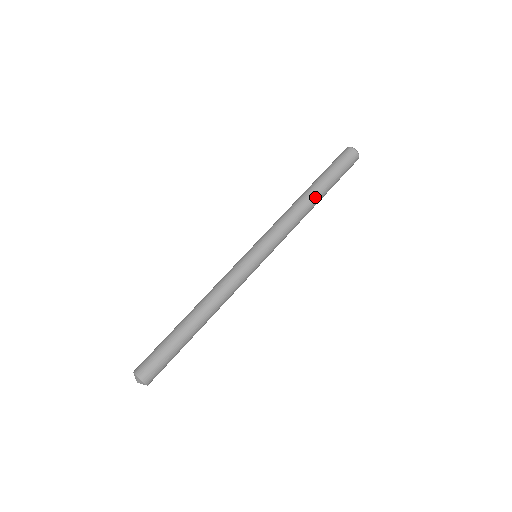
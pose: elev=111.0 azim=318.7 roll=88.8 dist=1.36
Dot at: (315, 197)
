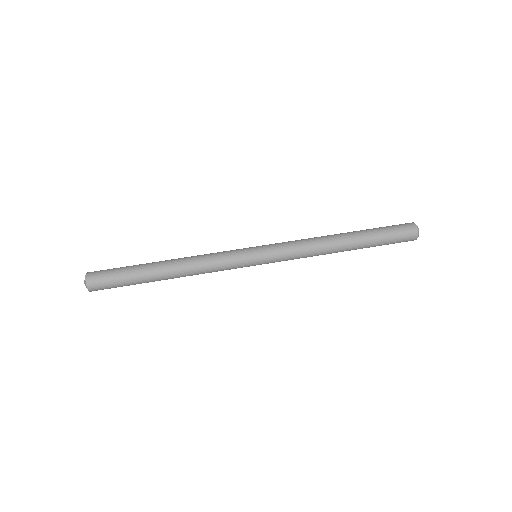
Dot at: (346, 241)
